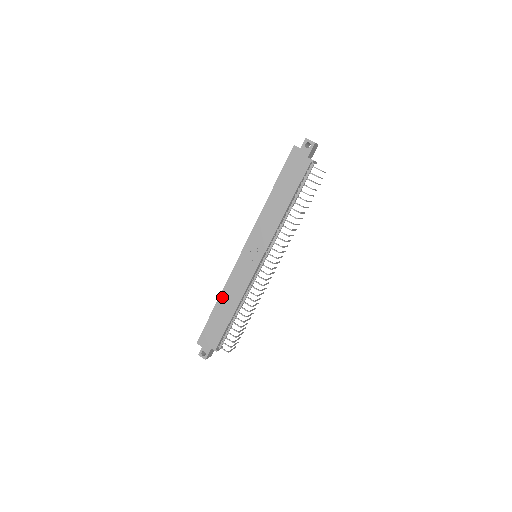
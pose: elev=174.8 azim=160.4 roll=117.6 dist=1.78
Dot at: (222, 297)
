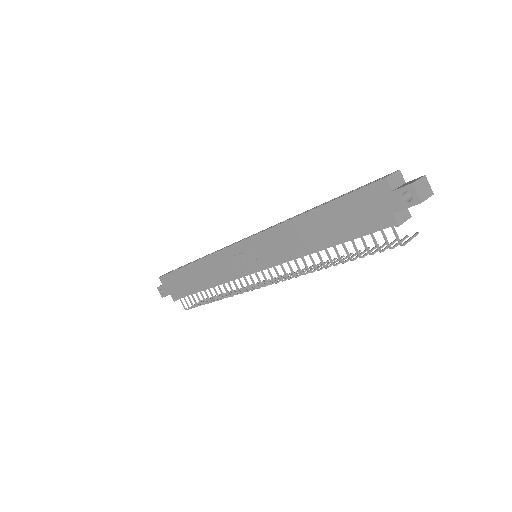
Dot at: (198, 264)
